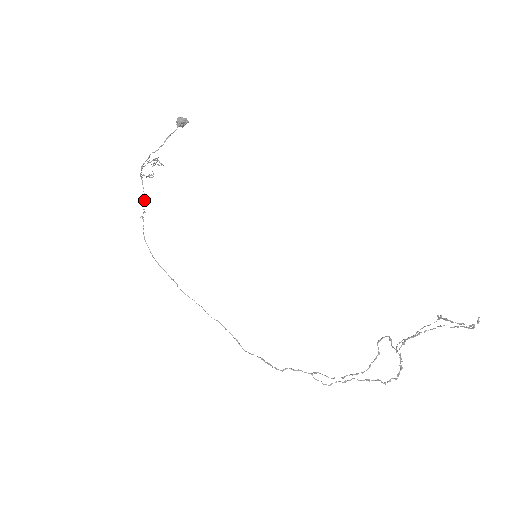
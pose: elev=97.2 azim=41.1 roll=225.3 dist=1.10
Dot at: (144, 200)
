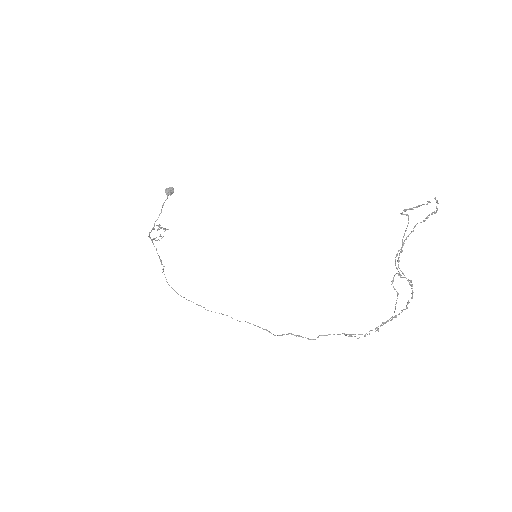
Dot at: (158, 255)
